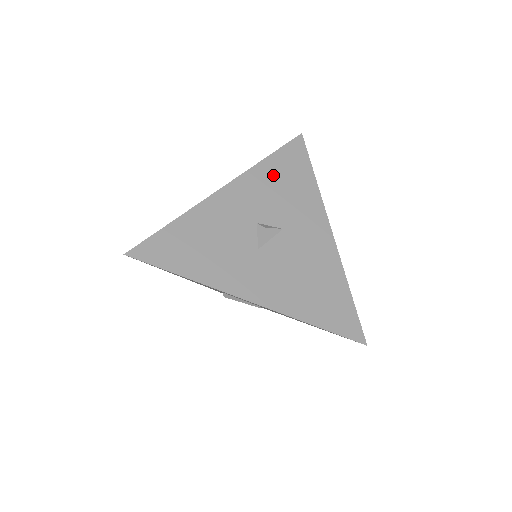
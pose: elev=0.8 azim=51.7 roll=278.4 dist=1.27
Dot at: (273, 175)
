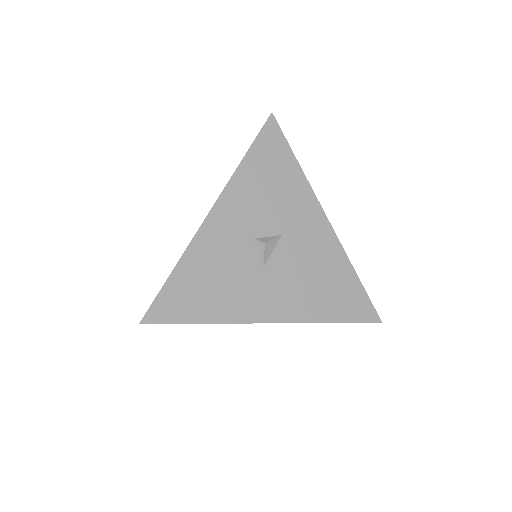
Dot at: (256, 177)
